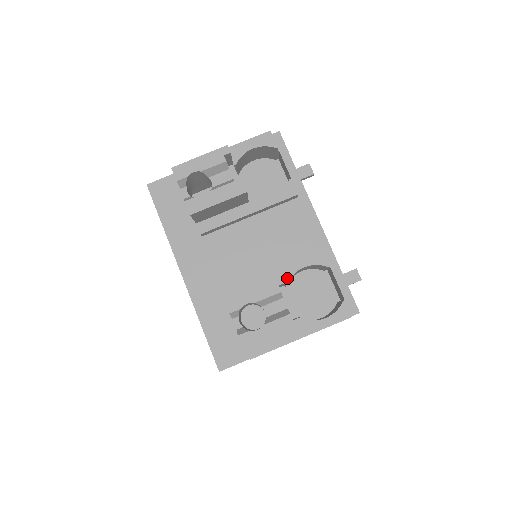
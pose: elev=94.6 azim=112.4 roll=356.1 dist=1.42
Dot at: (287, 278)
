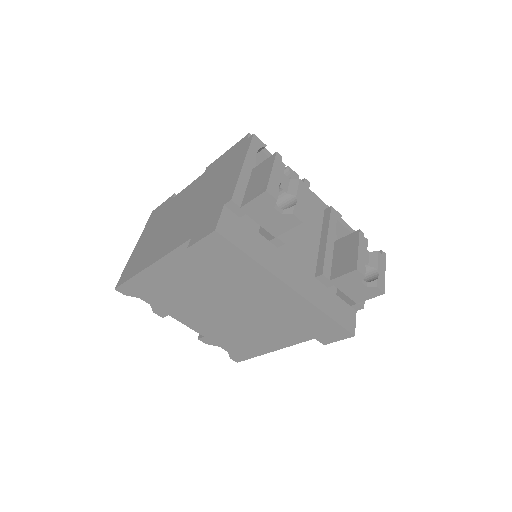
Dot at: (336, 239)
